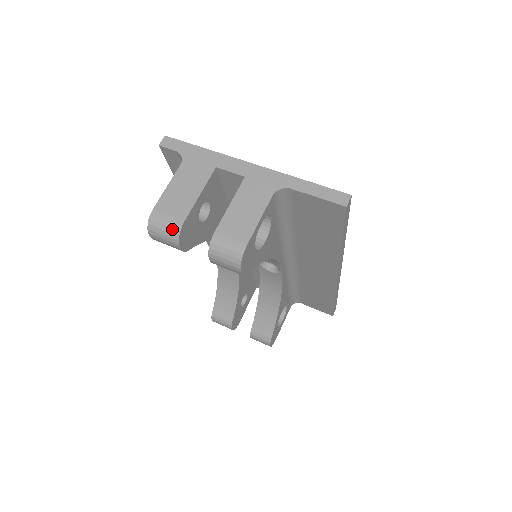
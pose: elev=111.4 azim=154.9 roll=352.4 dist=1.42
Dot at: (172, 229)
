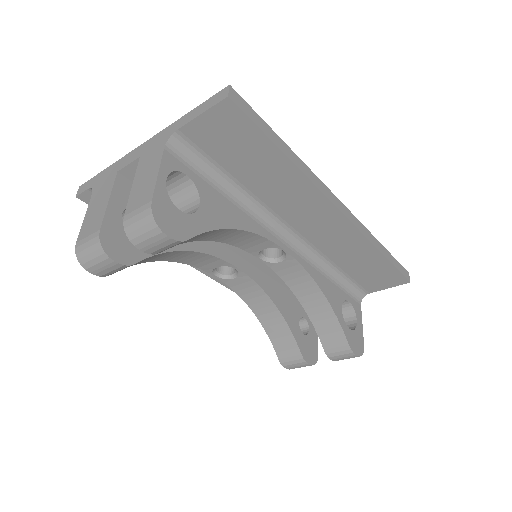
Dot at: (94, 246)
